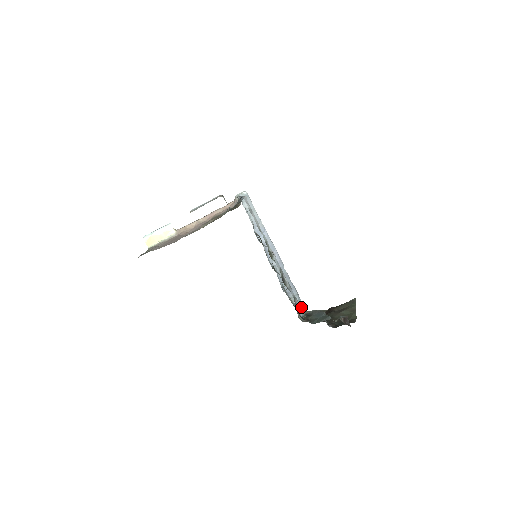
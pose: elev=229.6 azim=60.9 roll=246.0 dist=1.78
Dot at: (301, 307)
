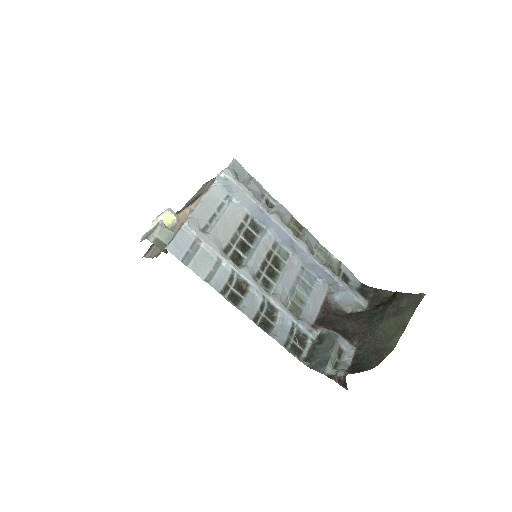
Dot at: (309, 331)
